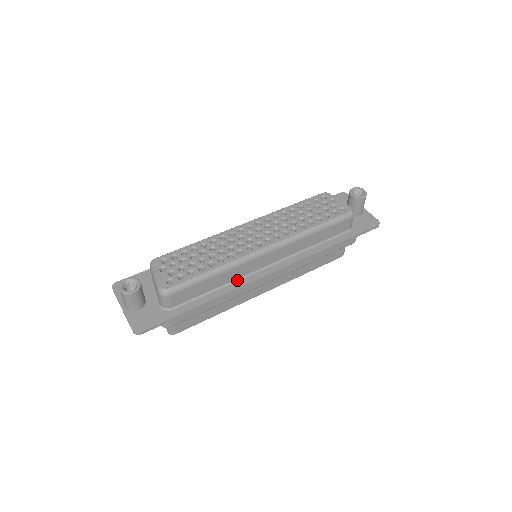
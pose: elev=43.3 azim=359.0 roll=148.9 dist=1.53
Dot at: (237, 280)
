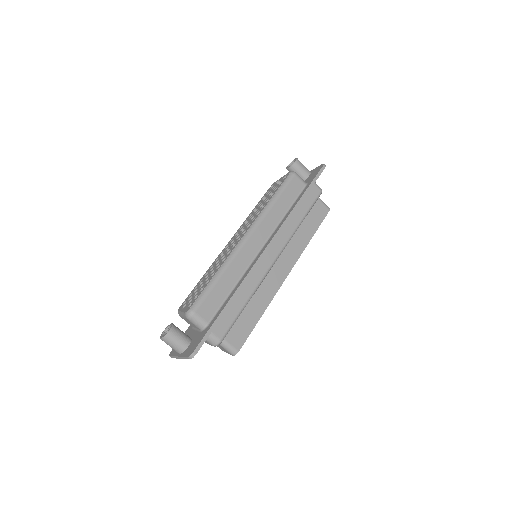
Dot at: (245, 273)
